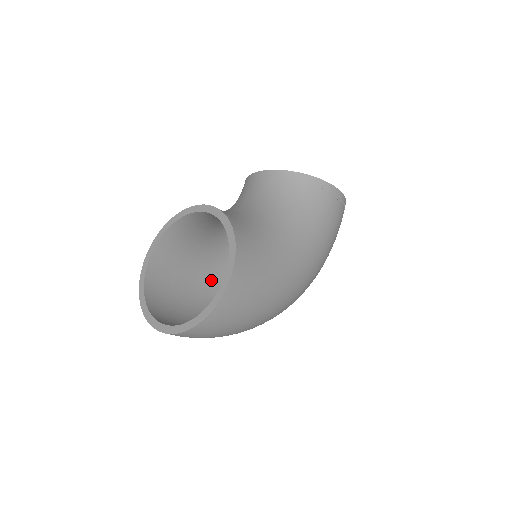
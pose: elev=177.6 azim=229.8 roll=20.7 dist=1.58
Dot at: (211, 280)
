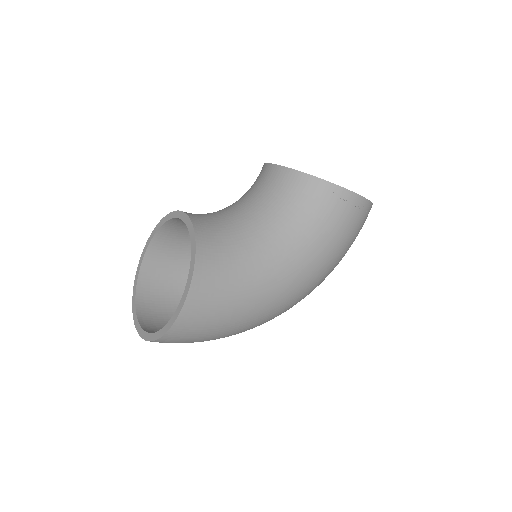
Dot at: occluded
